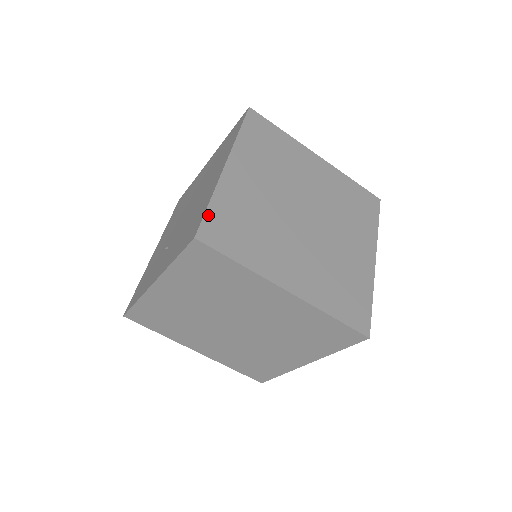
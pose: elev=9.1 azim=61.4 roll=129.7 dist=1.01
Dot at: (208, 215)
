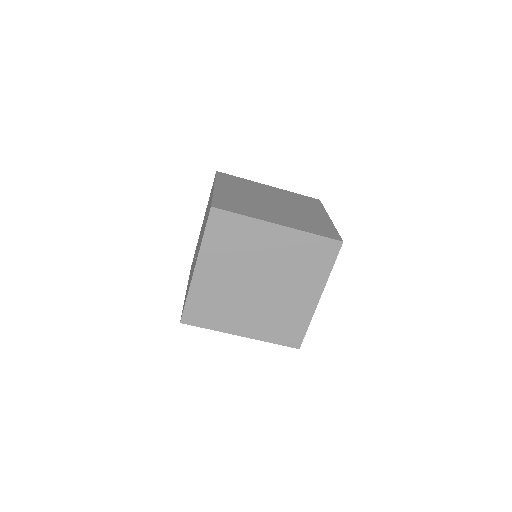
Dot at: (214, 201)
